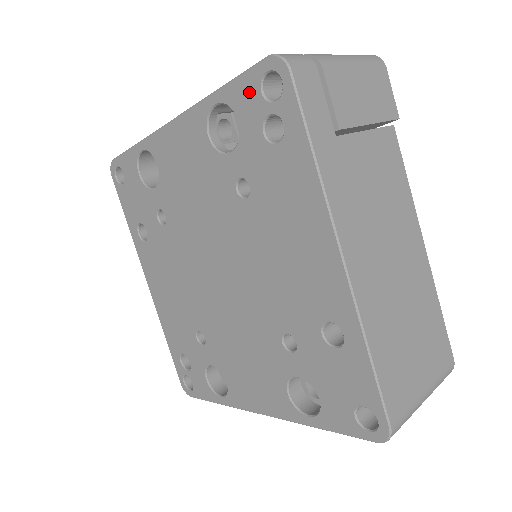
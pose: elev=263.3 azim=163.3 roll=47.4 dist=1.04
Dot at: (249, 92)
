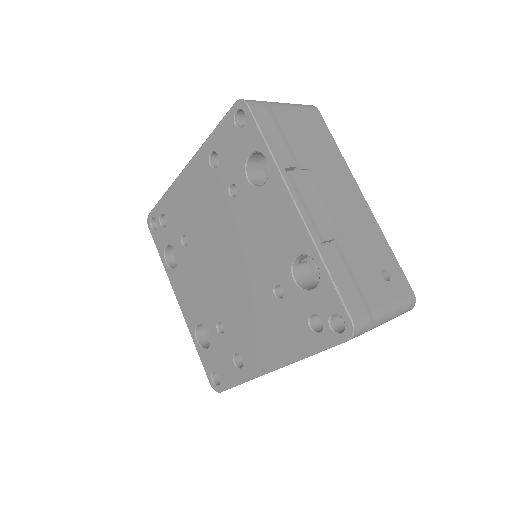
Dot at: (330, 303)
